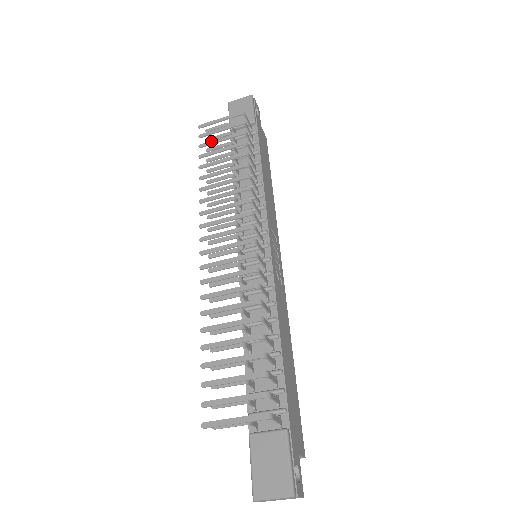
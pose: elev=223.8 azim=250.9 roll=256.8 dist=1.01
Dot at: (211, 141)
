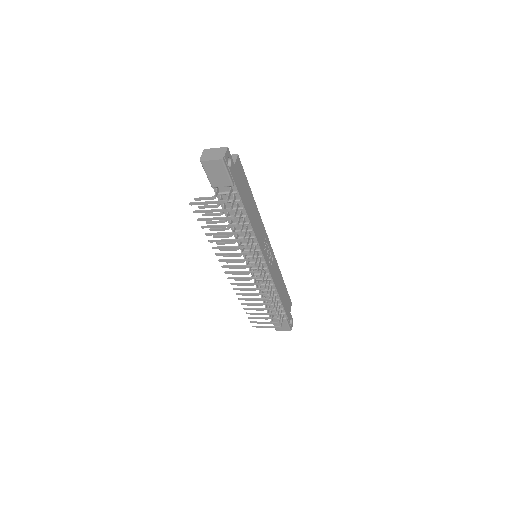
Dot at: (207, 219)
